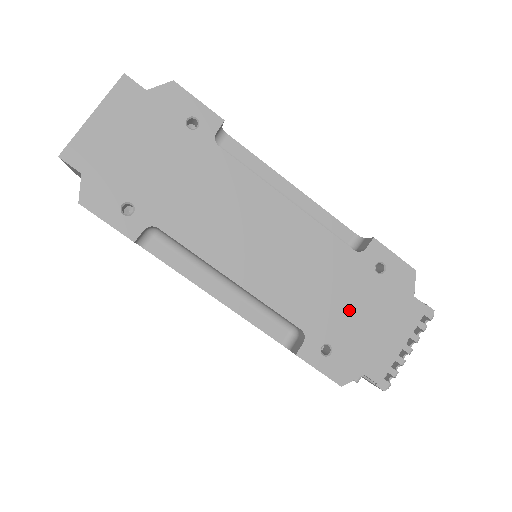
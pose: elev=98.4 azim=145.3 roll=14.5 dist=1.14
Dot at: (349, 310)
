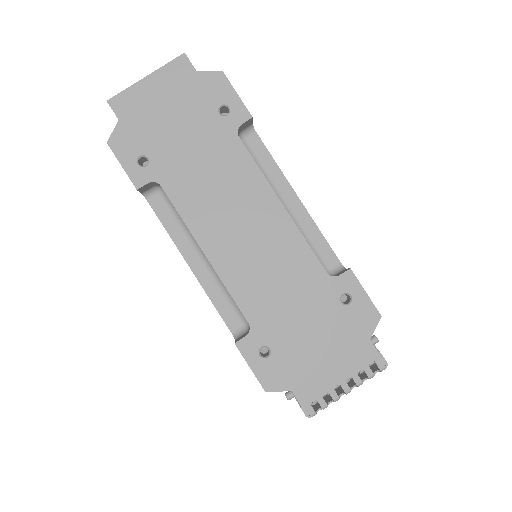
Dot at: (300, 325)
